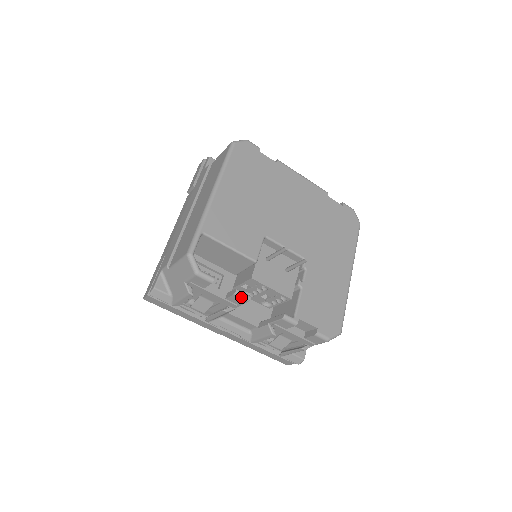
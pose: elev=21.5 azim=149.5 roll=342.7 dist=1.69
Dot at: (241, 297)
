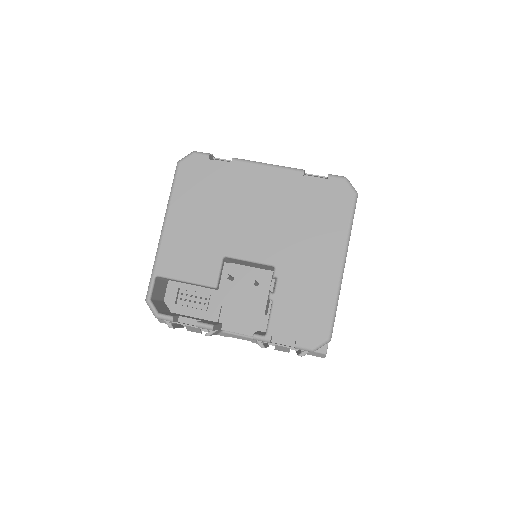
Dot at: (204, 328)
